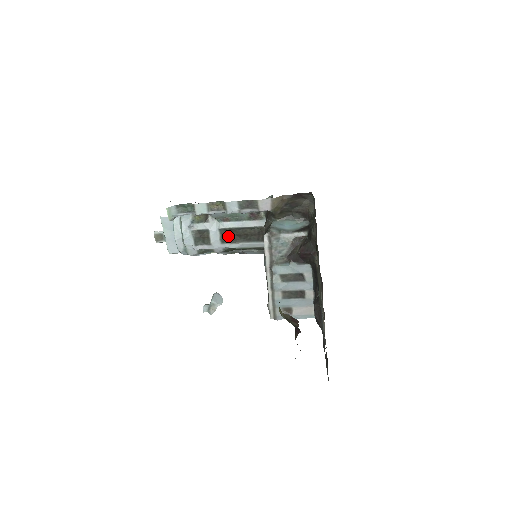
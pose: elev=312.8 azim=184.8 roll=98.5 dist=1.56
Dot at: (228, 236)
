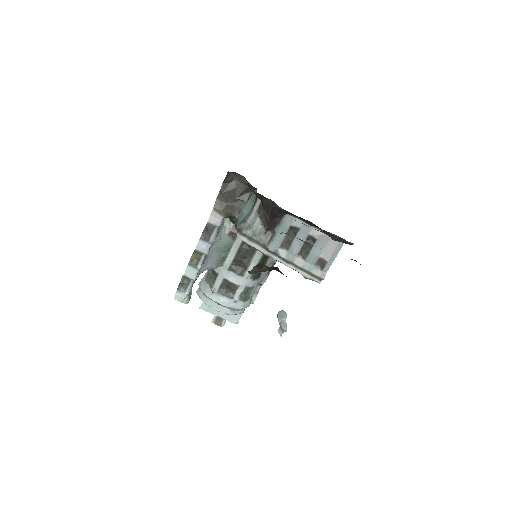
Dot at: (239, 267)
